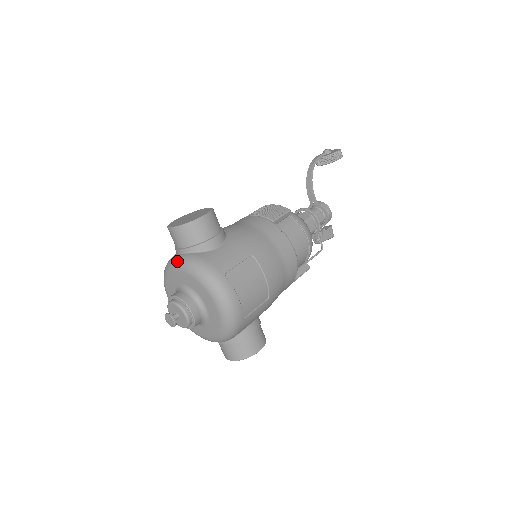
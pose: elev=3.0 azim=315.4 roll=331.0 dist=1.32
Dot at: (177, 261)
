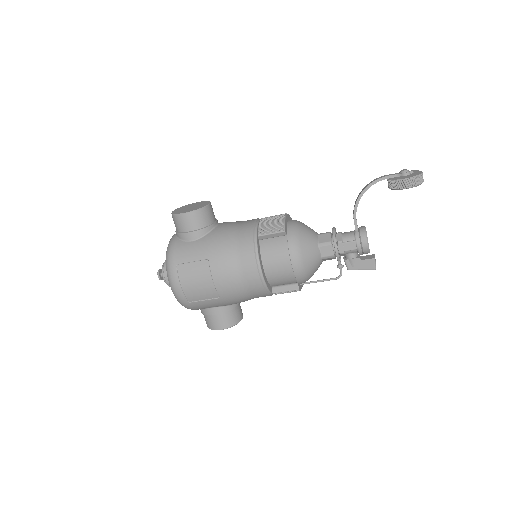
Dot at: occluded
